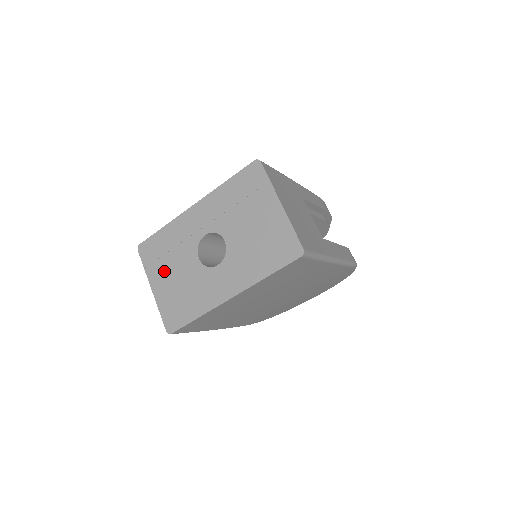
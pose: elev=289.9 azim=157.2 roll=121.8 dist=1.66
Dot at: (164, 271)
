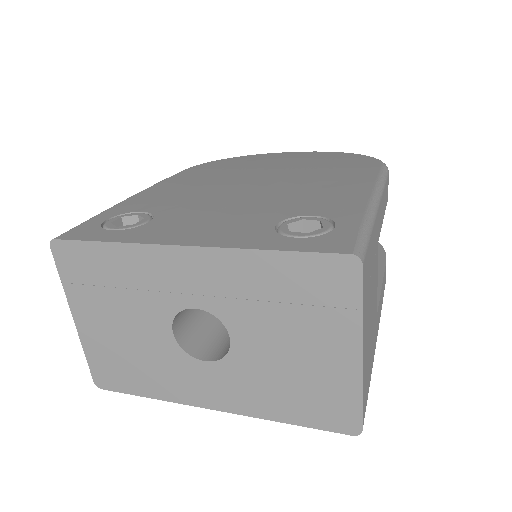
Dot at: (101, 310)
